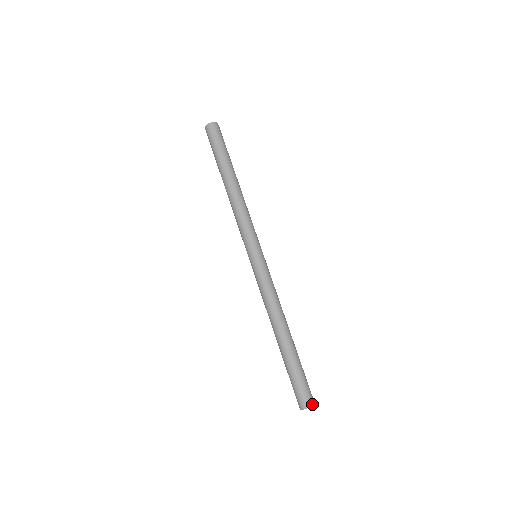
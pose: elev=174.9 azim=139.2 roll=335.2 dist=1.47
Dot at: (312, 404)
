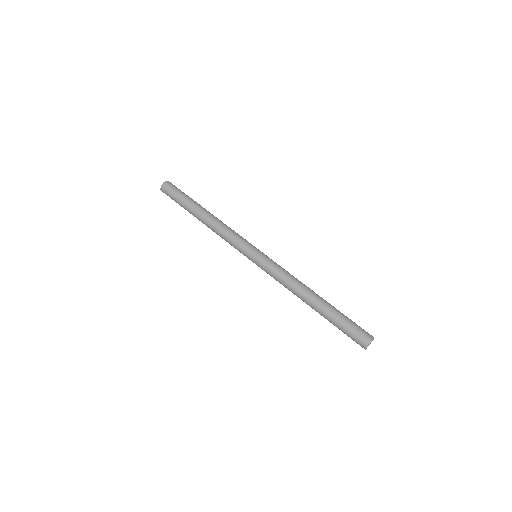
Dot at: (370, 340)
